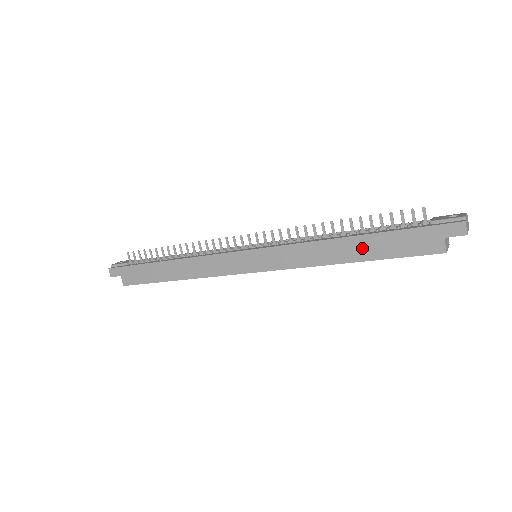
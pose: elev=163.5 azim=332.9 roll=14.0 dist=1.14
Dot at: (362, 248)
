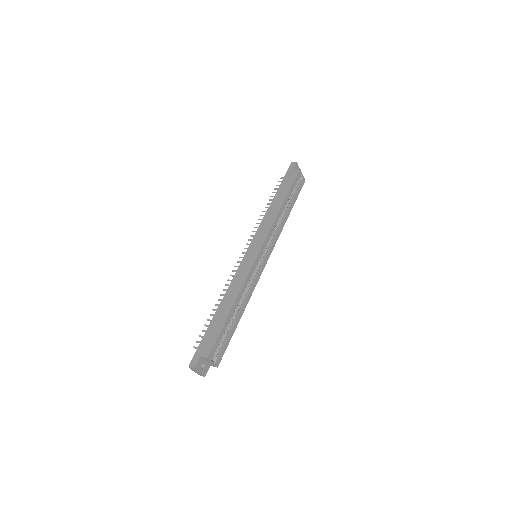
Dot at: (280, 197)
